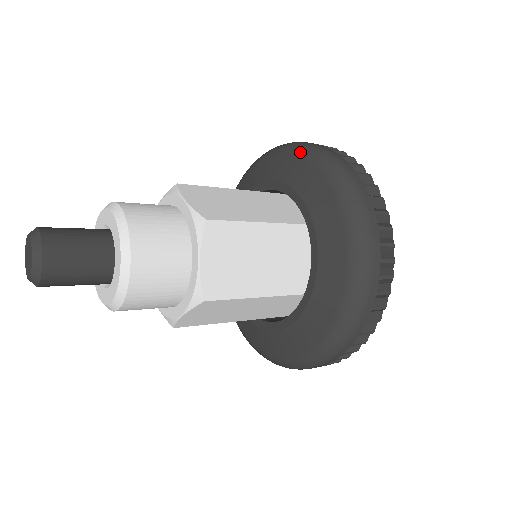
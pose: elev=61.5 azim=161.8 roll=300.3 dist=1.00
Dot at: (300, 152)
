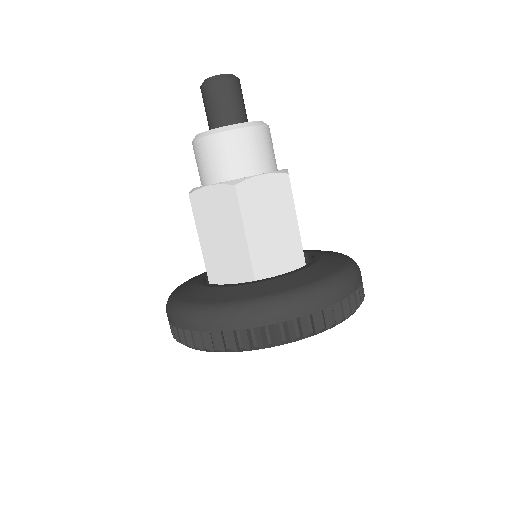
Dot at: occluded
